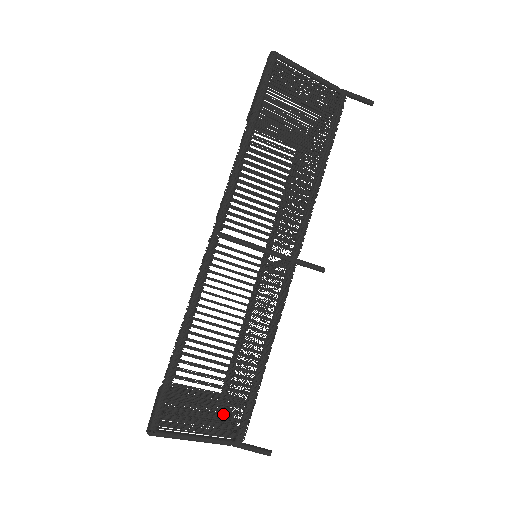
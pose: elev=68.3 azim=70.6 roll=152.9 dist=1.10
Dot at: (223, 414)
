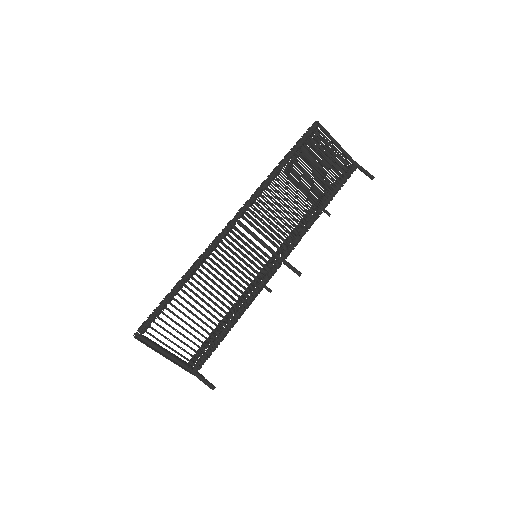
Dot at: occluded
